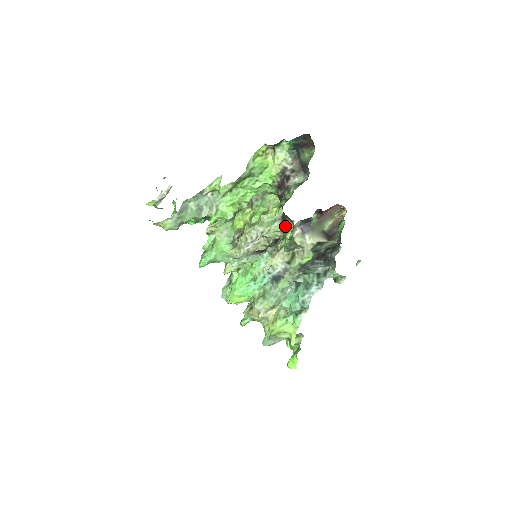
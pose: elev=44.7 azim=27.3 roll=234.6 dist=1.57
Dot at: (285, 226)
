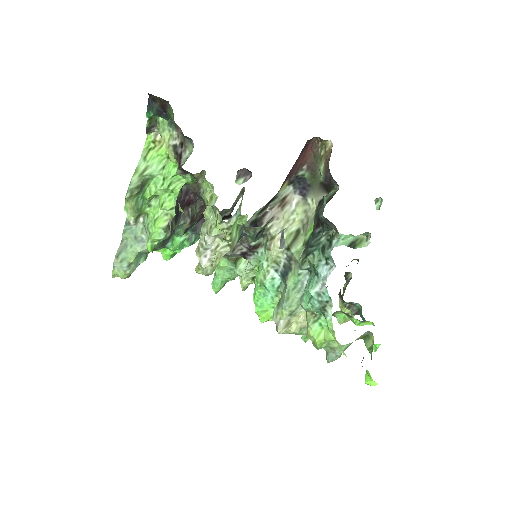
Dot at: (215, 215)
